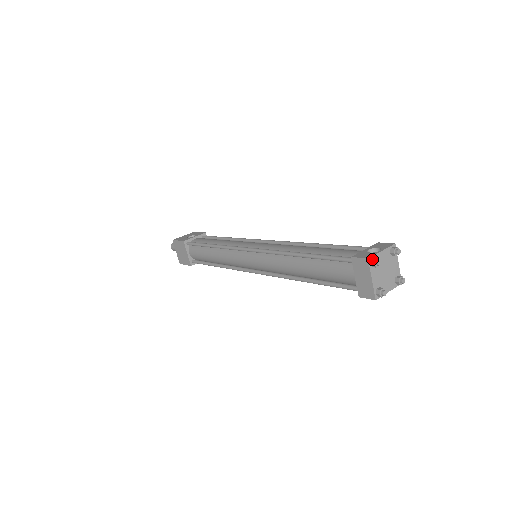
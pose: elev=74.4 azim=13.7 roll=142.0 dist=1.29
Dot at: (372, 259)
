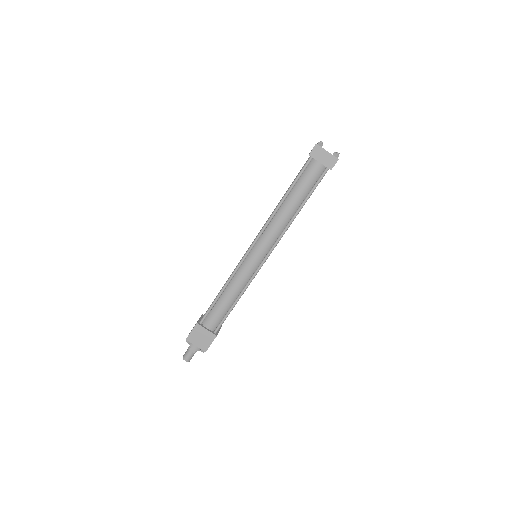
Dot at: (318, 143)
